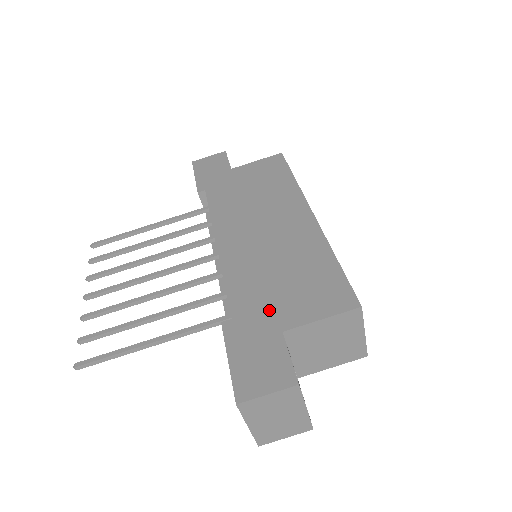
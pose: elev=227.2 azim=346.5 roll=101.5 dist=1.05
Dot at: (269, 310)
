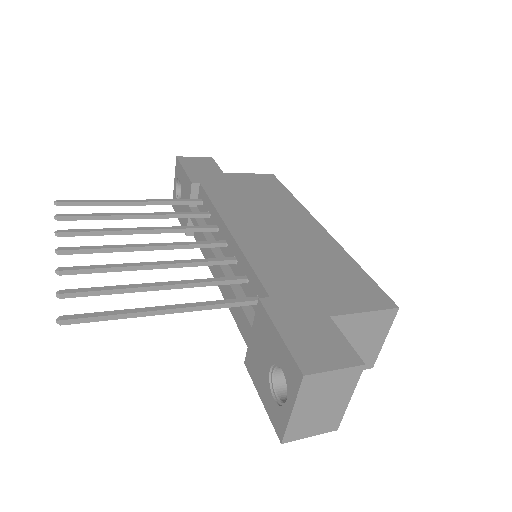
Dot at: (309, 296)
